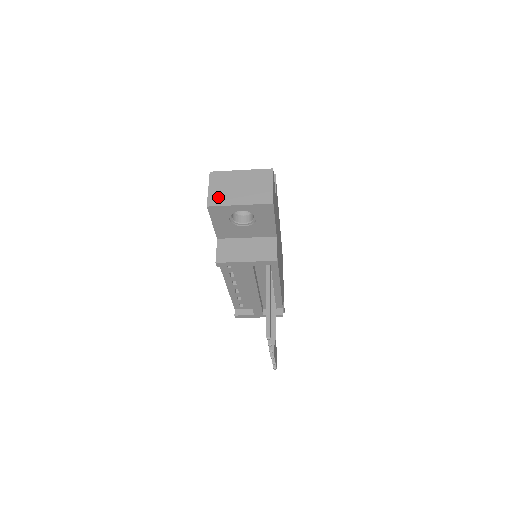
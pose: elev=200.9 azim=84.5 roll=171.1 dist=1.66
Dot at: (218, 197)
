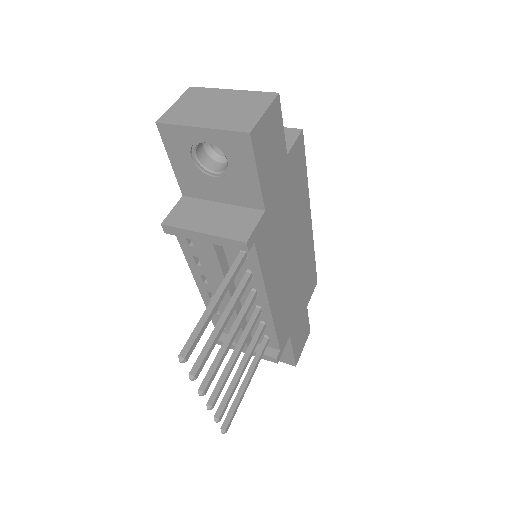
Dot at: (178, 114)
